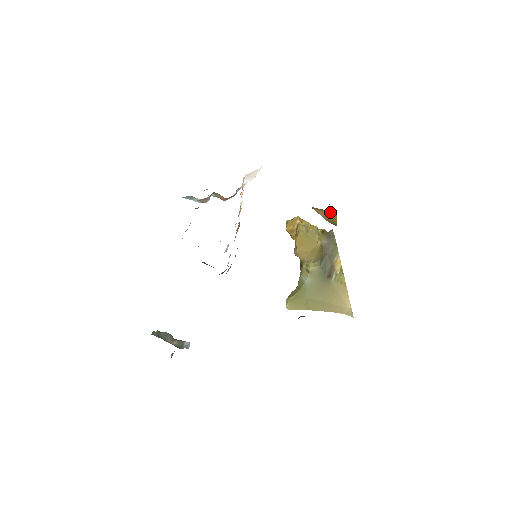
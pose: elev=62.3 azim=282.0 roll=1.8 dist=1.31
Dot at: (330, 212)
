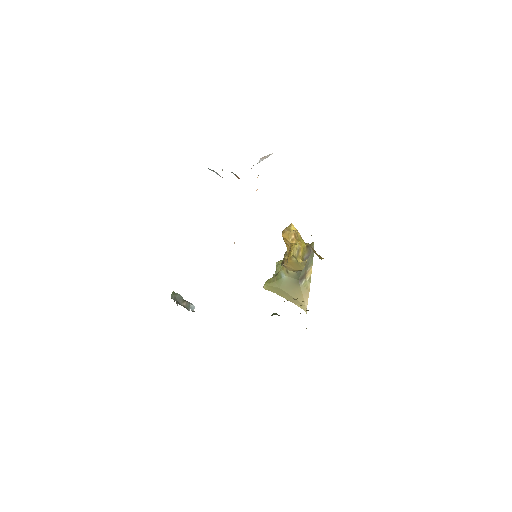
Dot at: (319, 255)
